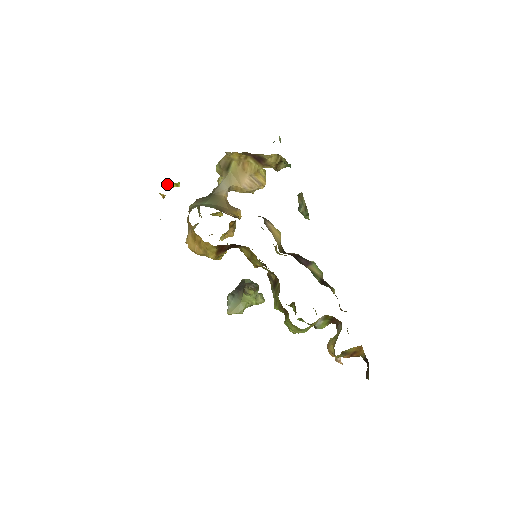
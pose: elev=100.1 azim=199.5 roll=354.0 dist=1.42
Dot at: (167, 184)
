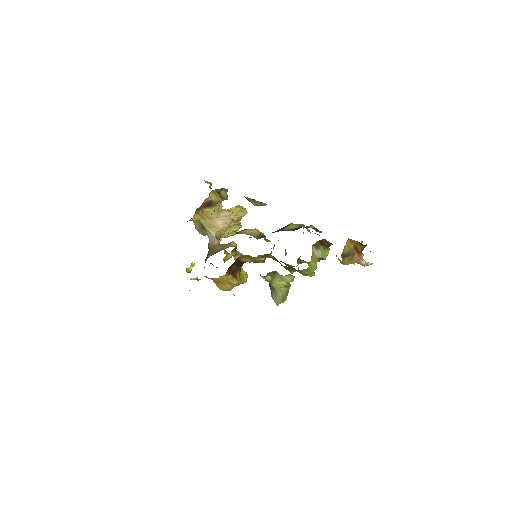
Dot at: (186, 270)
